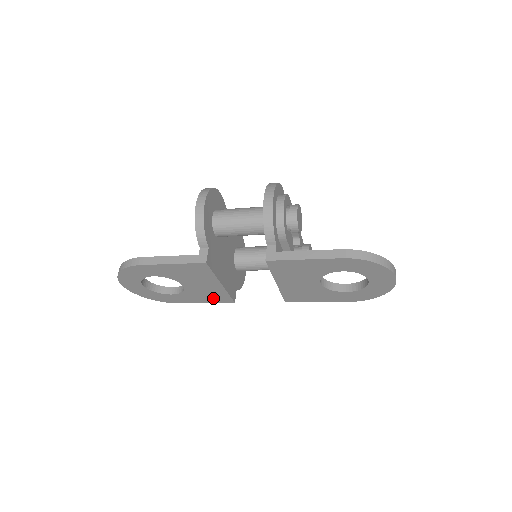
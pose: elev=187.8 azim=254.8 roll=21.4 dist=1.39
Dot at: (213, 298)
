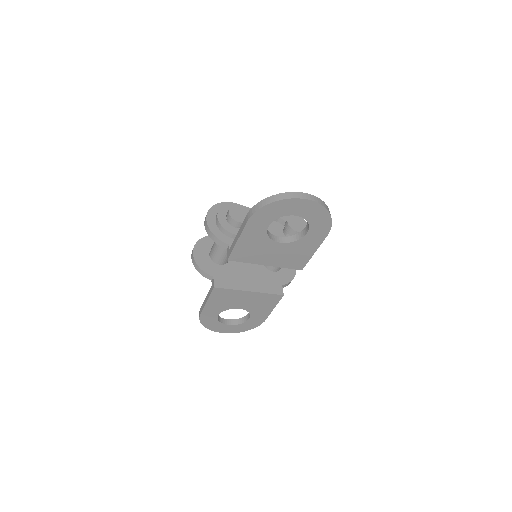
Dot at: (269, 303)
